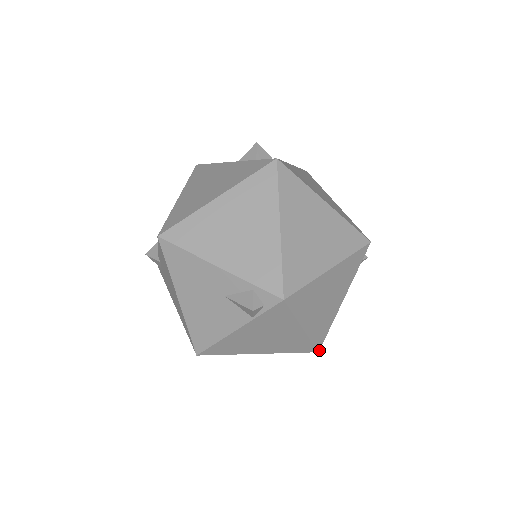
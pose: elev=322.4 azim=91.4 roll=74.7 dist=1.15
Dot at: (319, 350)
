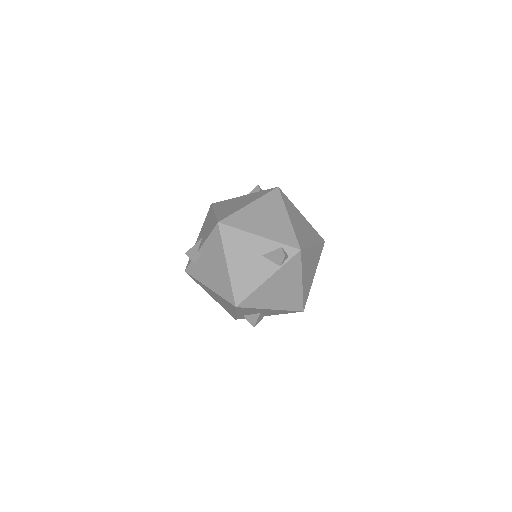
Dot at: occluded
